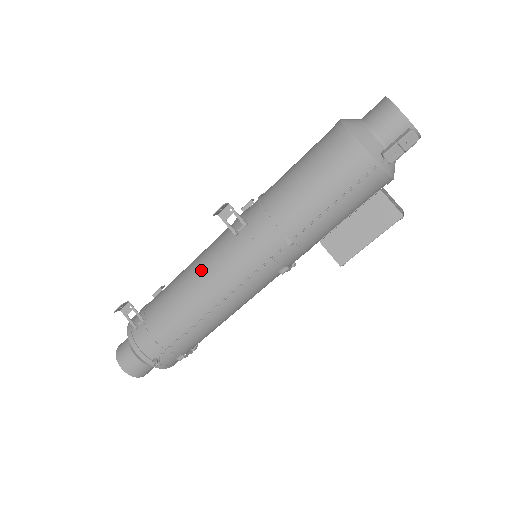
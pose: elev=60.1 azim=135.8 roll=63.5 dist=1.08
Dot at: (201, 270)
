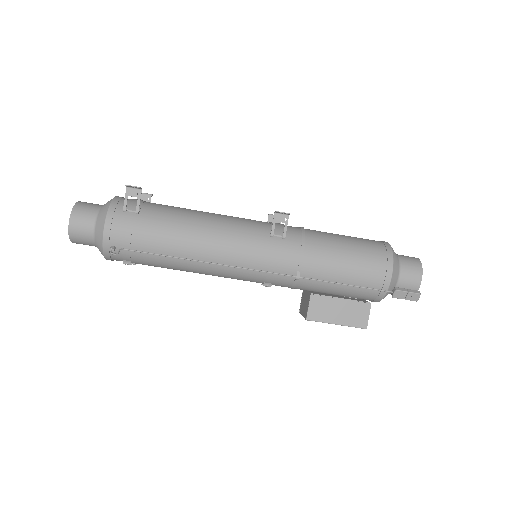
Dot at: (222, 230)
